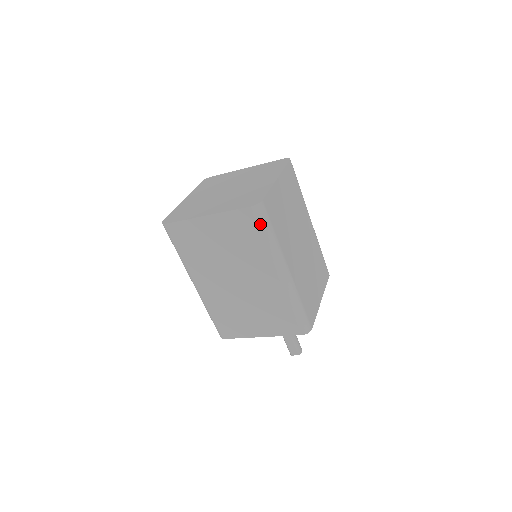
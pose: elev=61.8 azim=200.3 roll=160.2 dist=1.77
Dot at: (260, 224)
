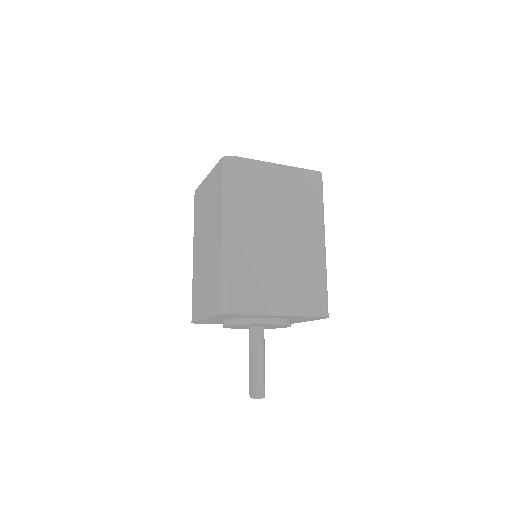
Dot at: (223, 175)
